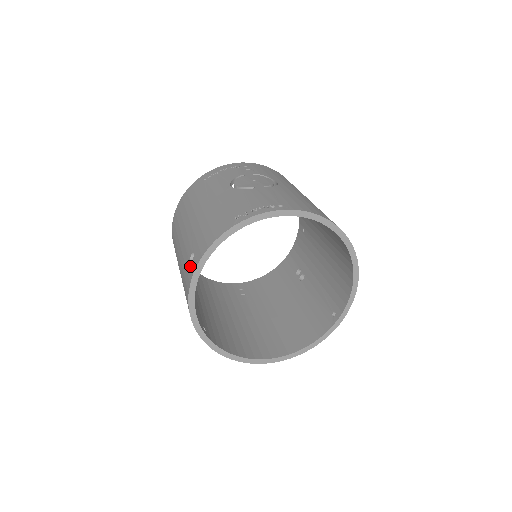
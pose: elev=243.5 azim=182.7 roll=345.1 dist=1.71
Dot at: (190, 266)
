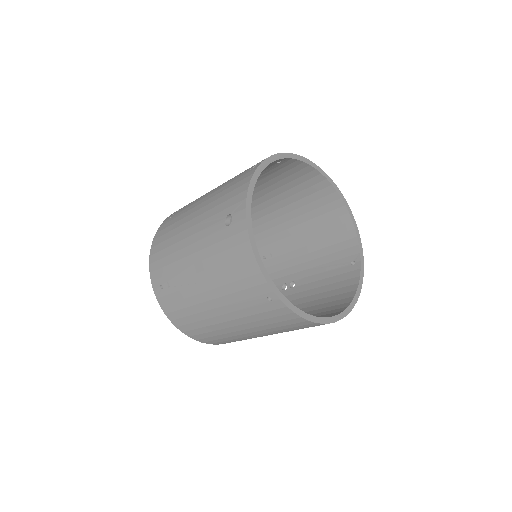
Dot at: (233, 224)
